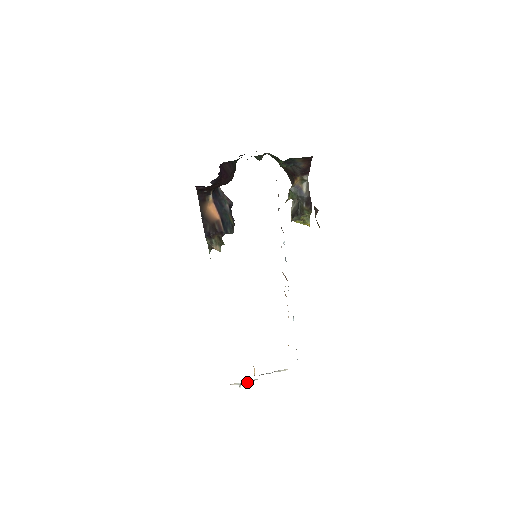
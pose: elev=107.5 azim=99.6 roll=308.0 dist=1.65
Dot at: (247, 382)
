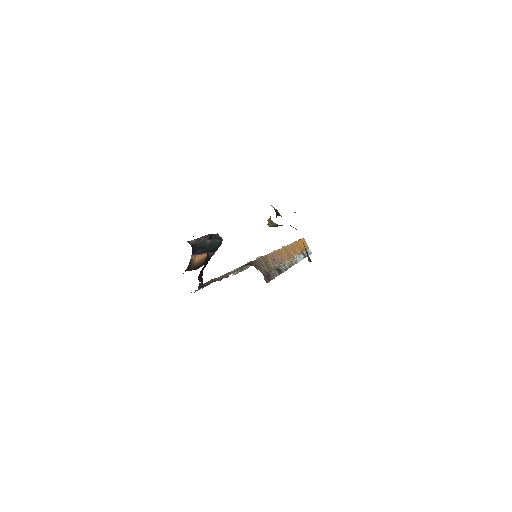
Dot at: occluded
